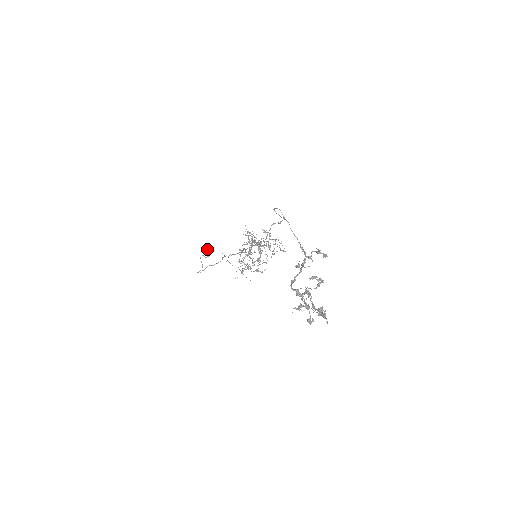
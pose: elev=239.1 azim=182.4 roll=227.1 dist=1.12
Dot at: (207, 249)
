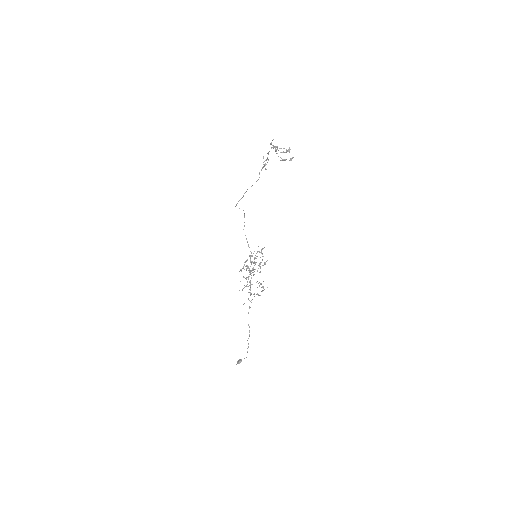
Dot at: occluded
